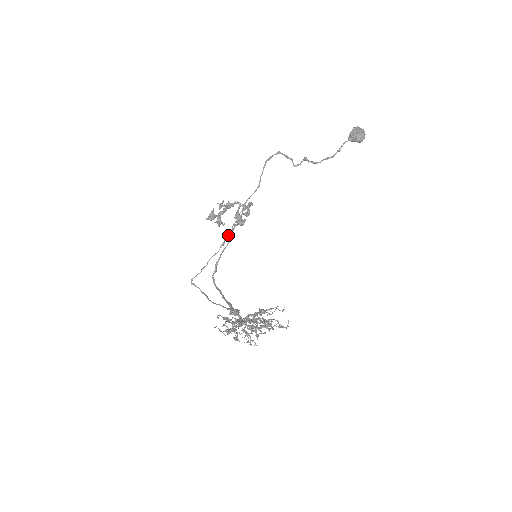
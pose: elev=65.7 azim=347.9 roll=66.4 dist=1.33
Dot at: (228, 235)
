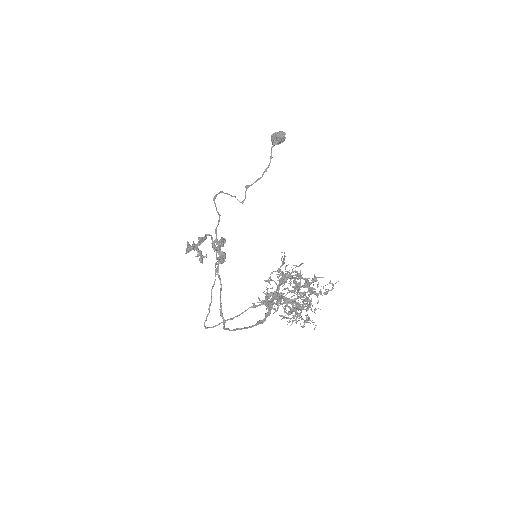
Dot at: occluded
